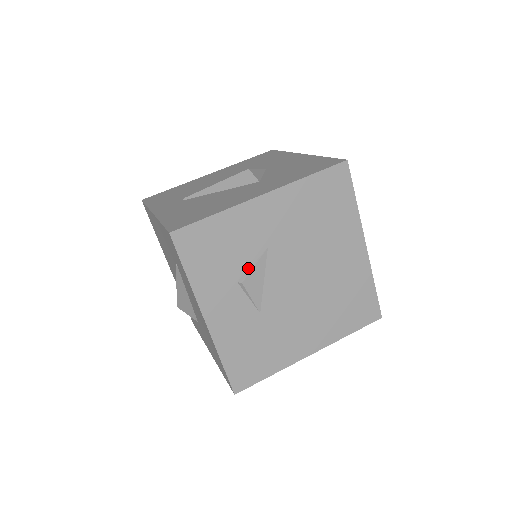
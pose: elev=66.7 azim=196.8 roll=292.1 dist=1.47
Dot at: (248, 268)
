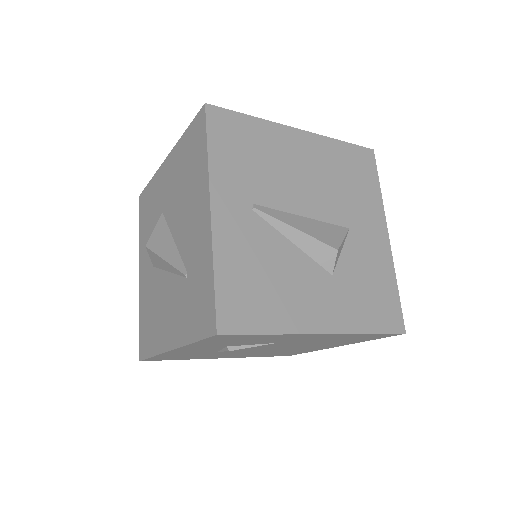
Dot at: (246, 345)
